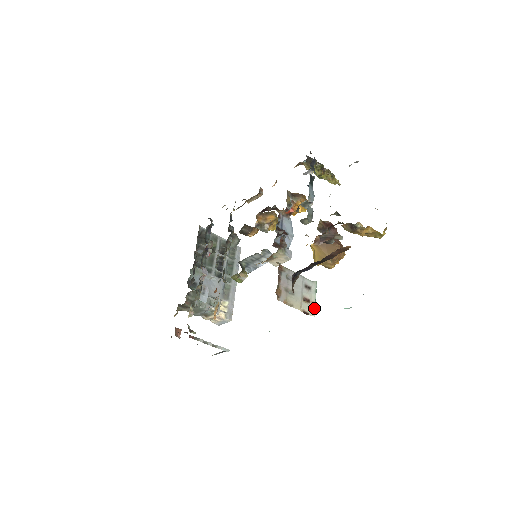
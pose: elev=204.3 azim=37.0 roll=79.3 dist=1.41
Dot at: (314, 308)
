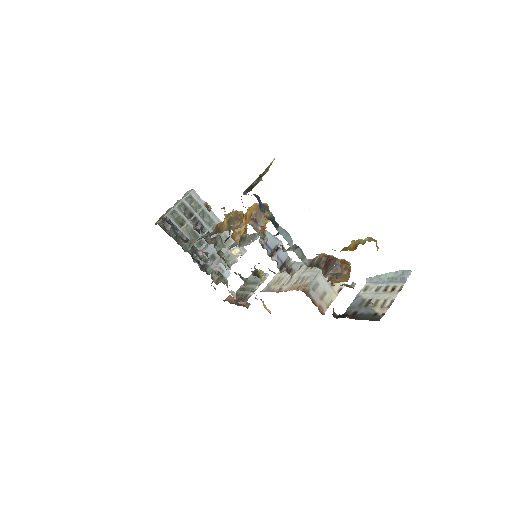
Dot at: occluded
